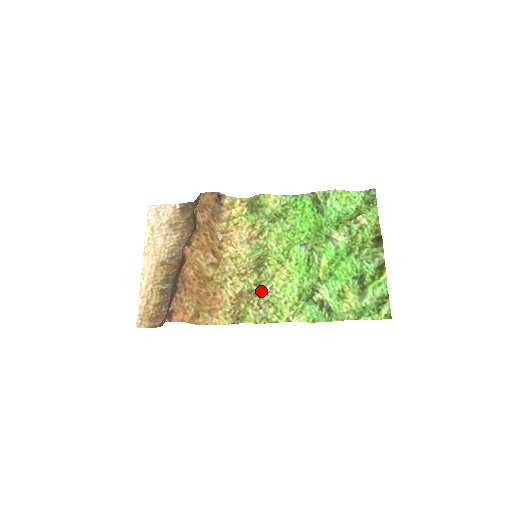
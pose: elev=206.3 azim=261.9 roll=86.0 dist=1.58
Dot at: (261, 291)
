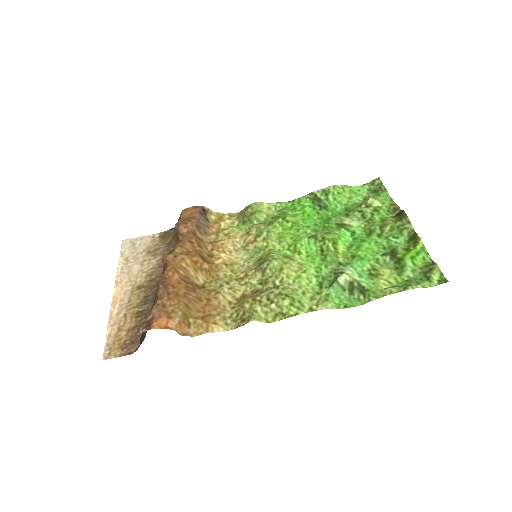
Dot at: (269, 287)
